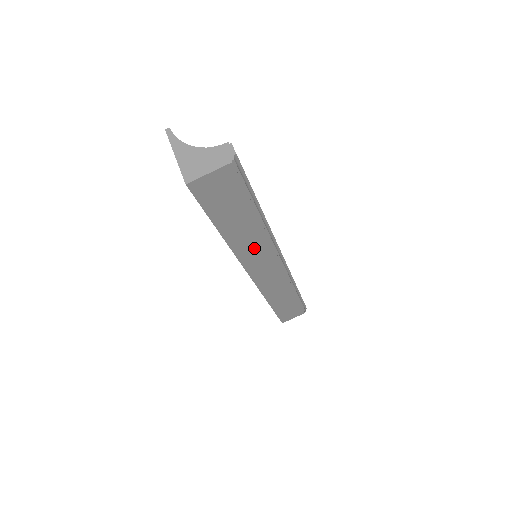
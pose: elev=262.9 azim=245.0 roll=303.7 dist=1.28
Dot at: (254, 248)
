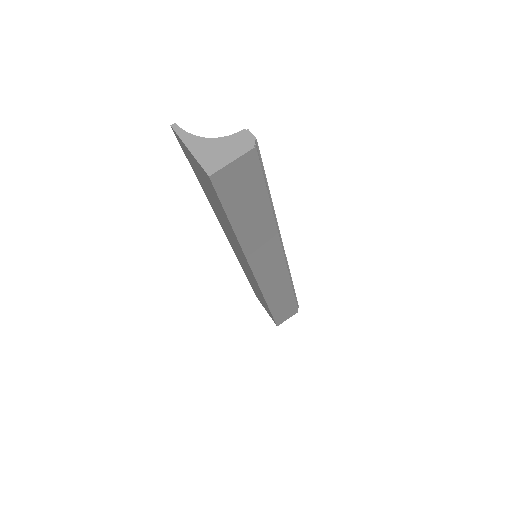
Dot at: (262, 244)
